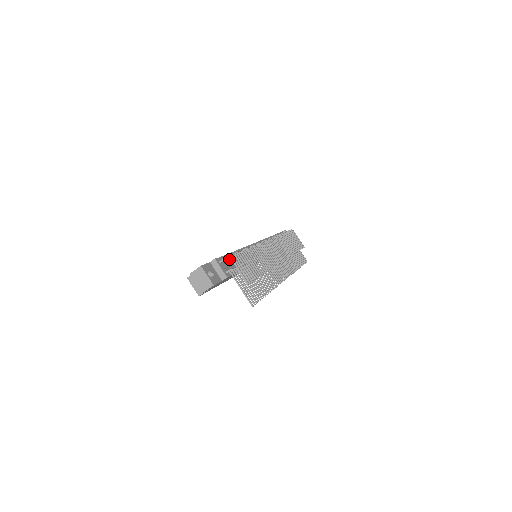
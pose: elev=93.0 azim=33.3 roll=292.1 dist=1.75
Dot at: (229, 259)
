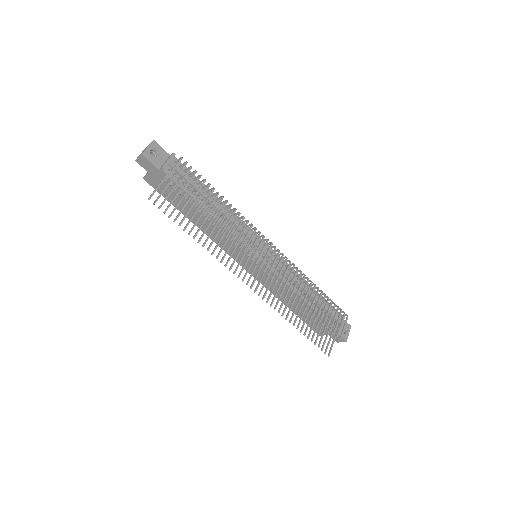
Dot at: occluded
